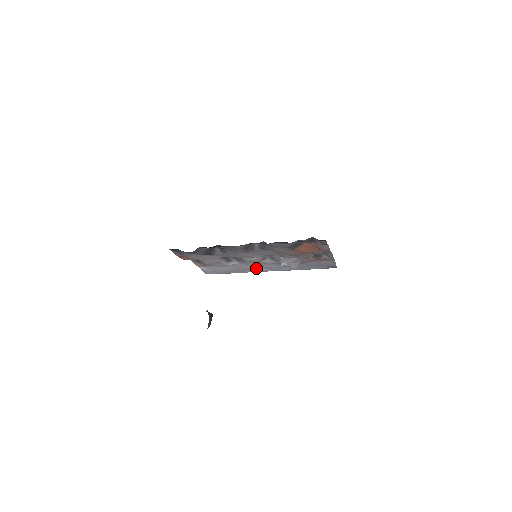
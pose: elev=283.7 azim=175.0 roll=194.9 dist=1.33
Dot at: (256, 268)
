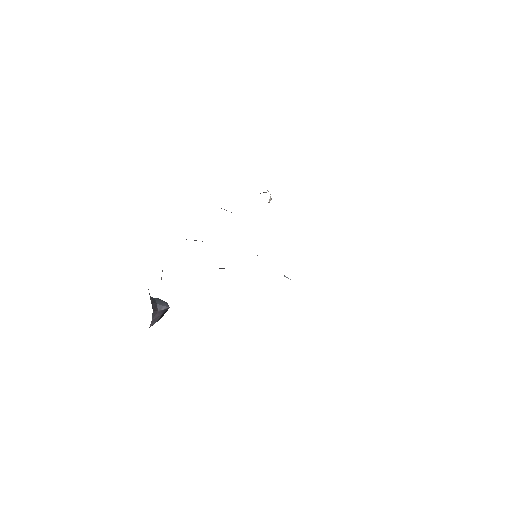
Dot at: occluded
